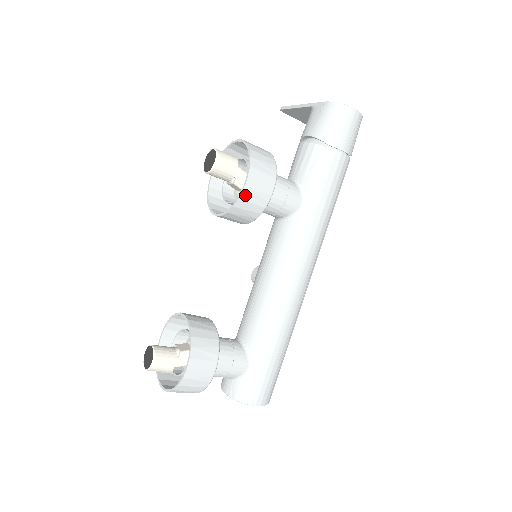
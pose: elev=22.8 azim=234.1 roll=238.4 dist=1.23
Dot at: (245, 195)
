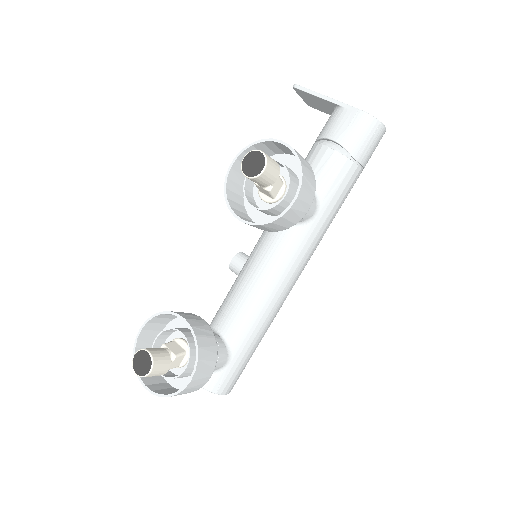
Dot at: (288, 214)
